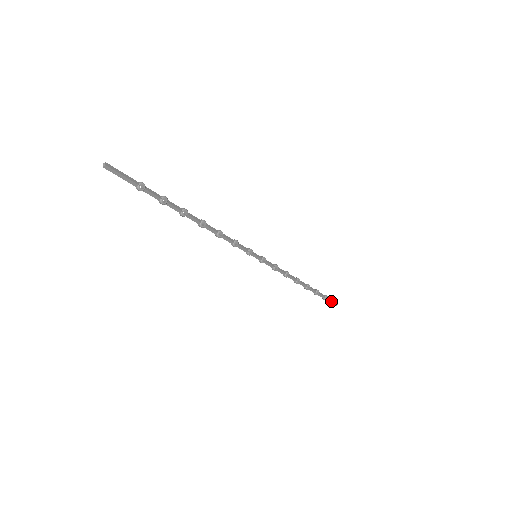
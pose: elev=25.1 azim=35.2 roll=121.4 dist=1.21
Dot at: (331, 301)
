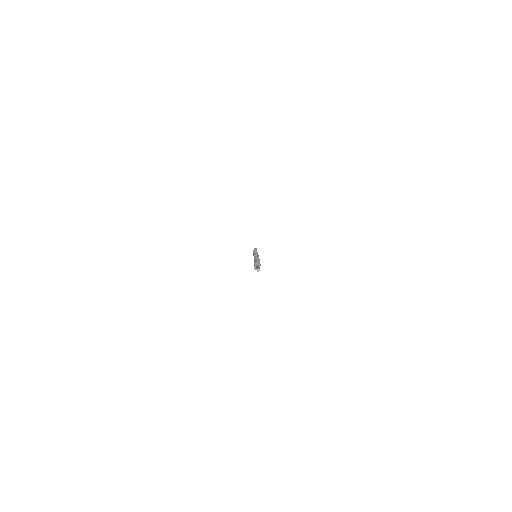
Dot at: occluded
